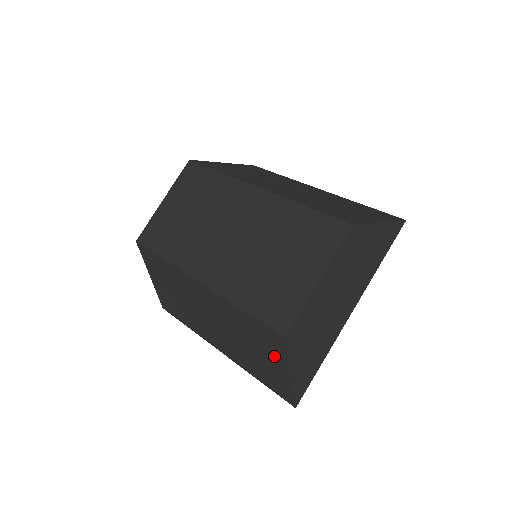
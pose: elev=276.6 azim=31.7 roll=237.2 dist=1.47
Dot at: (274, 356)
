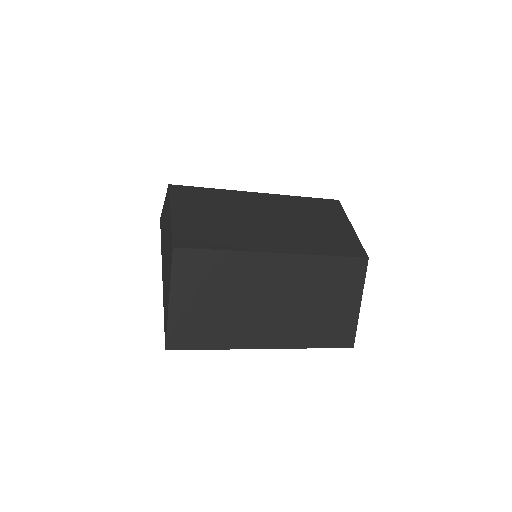
Dot at: (349, 292)
